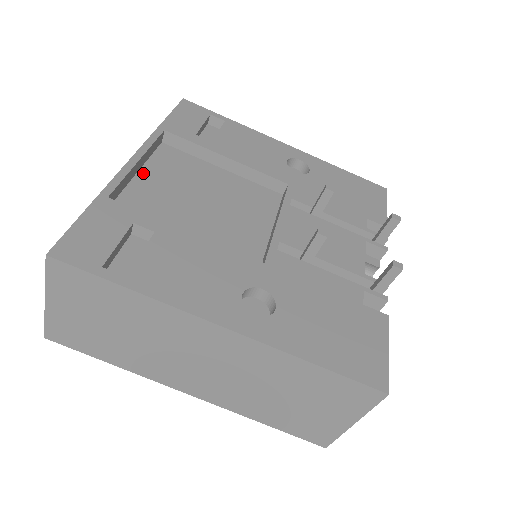
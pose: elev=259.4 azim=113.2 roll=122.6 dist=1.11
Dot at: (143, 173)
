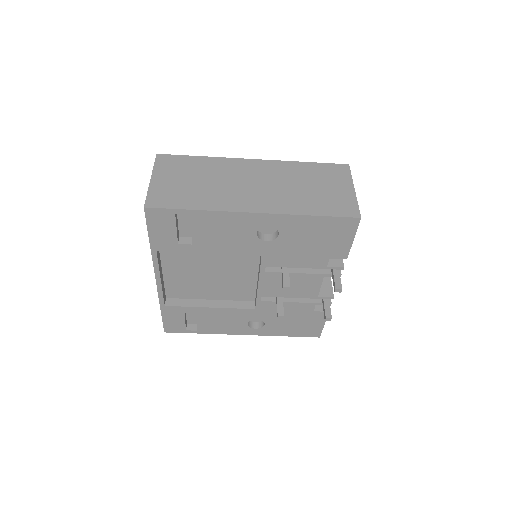
Dot at: (165, 272)
